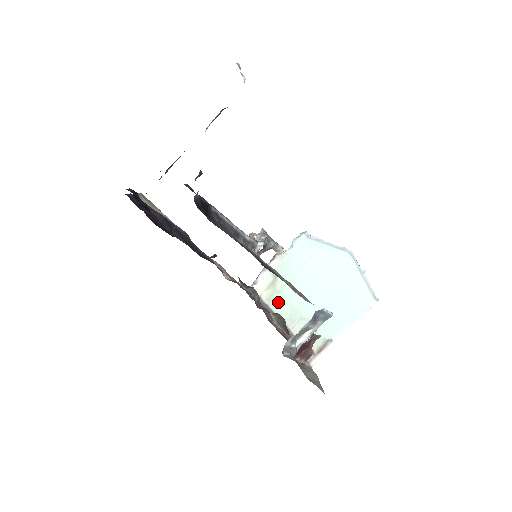
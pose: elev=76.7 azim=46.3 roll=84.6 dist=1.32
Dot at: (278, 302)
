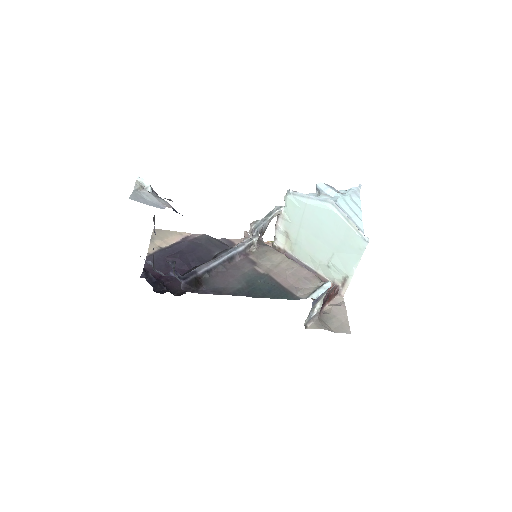
Dot at: (298, 252)
